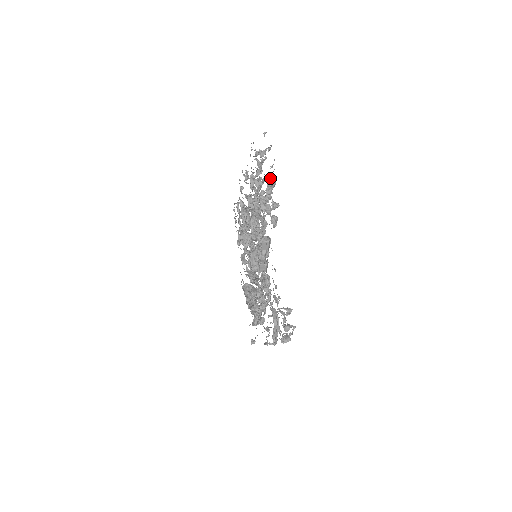
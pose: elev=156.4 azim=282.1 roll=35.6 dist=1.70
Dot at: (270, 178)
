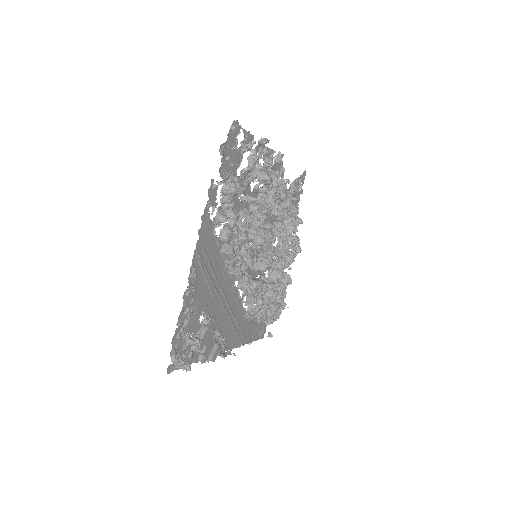
Dot at: (224, 185)
